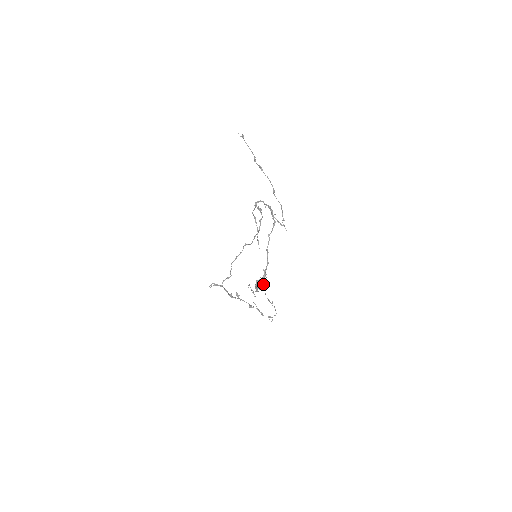
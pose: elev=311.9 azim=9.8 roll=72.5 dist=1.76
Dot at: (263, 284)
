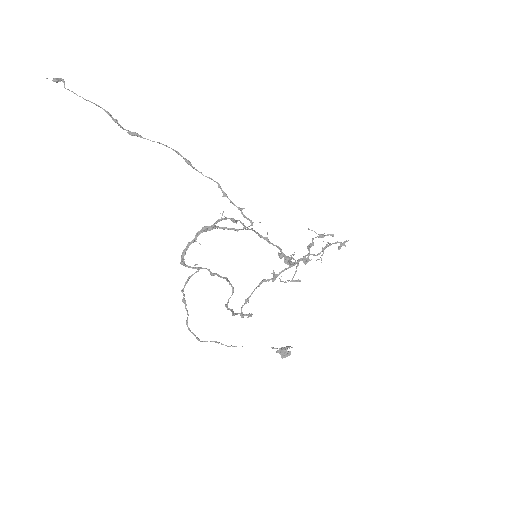
Dot at: occluded
